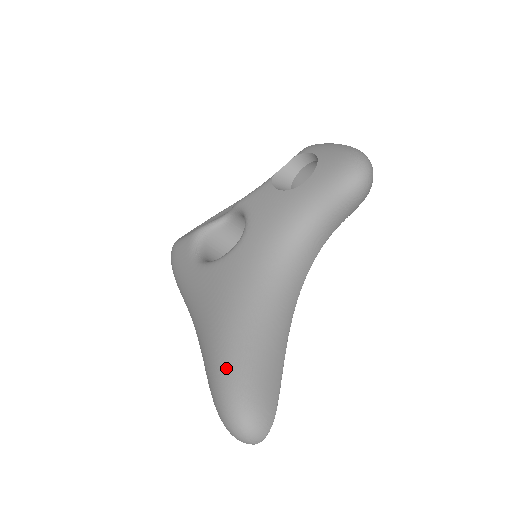
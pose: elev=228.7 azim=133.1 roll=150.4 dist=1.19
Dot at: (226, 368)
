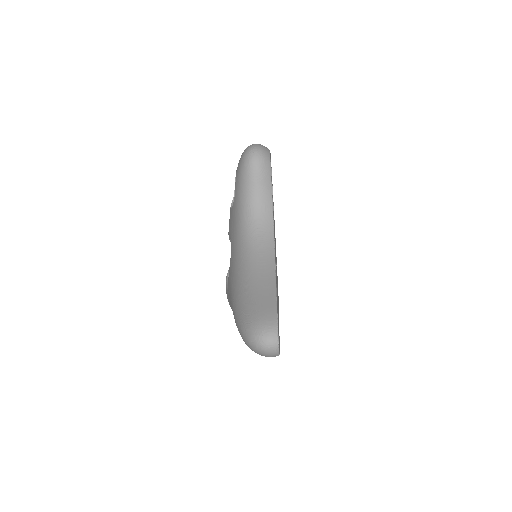
Dot at: (237, 318)
